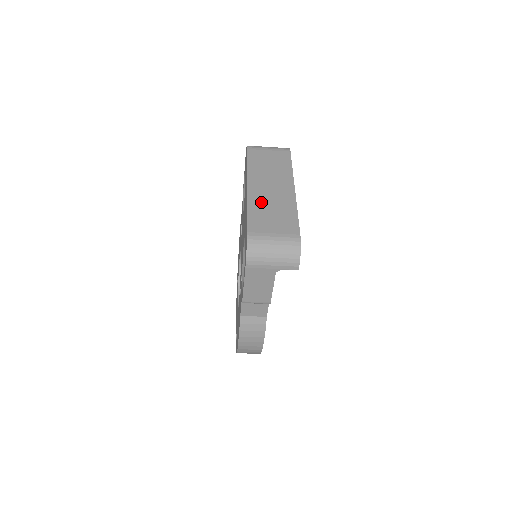
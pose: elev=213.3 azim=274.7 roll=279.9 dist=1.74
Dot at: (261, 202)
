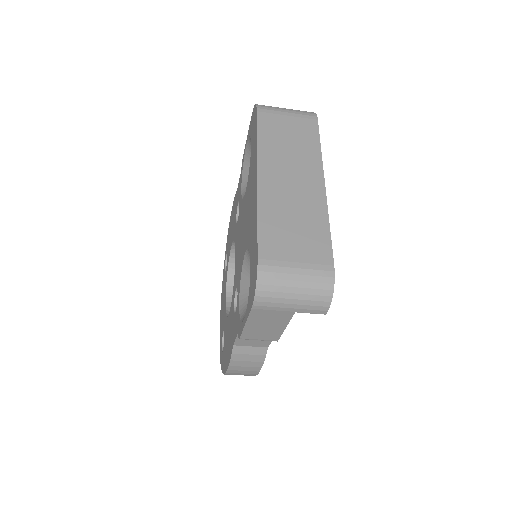
Dot at: (278, 205)
